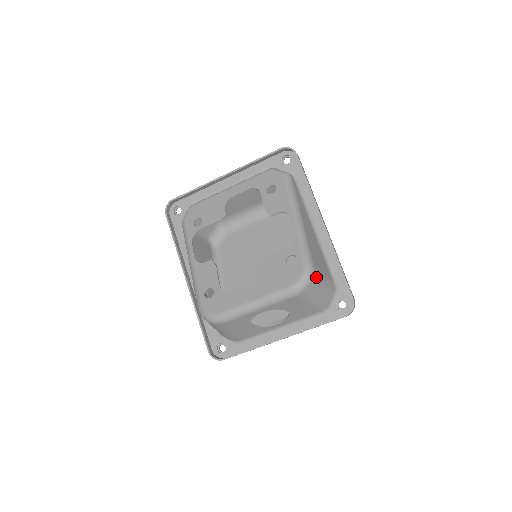
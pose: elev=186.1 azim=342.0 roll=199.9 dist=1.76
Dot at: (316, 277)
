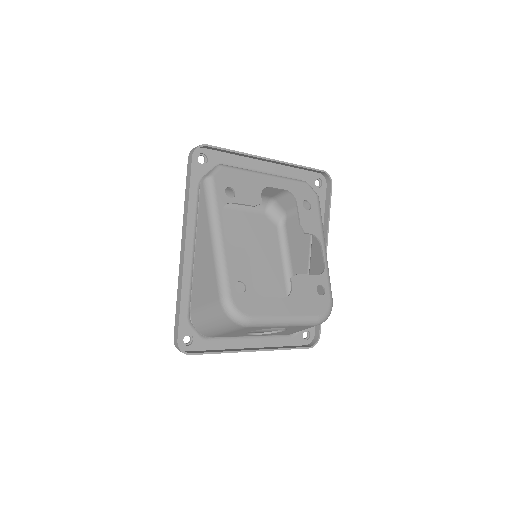
Dot at: occluded
